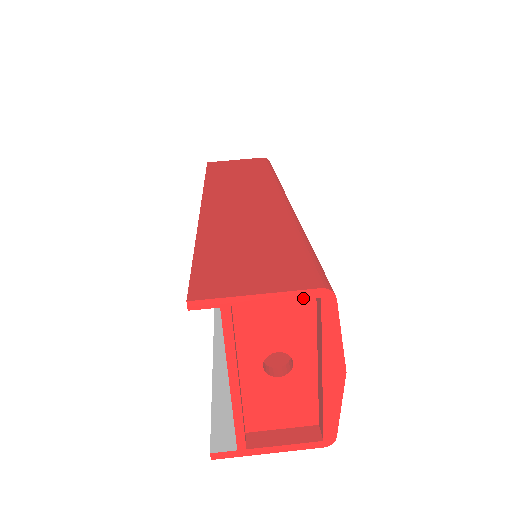
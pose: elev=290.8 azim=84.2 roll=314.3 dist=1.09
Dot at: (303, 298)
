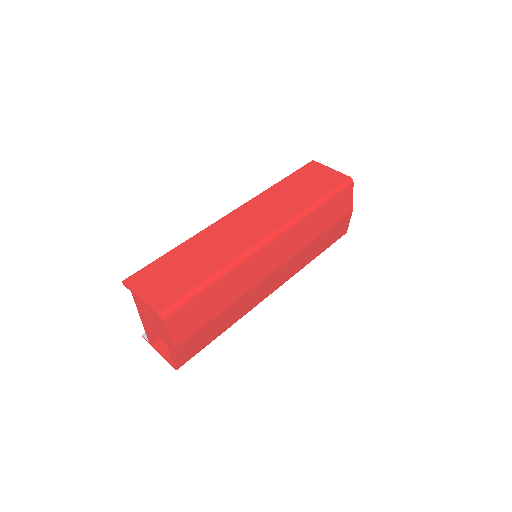
Dot at: (153, 311)
